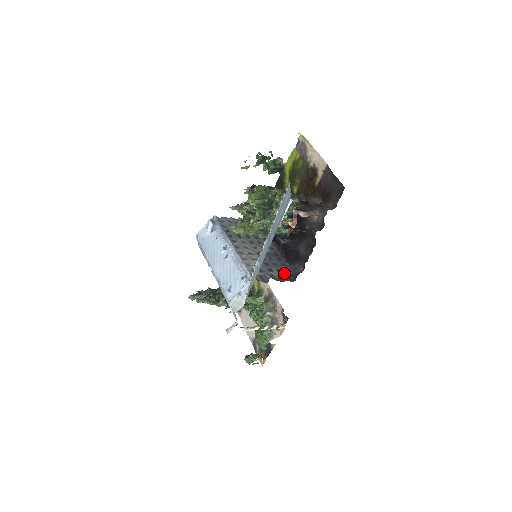
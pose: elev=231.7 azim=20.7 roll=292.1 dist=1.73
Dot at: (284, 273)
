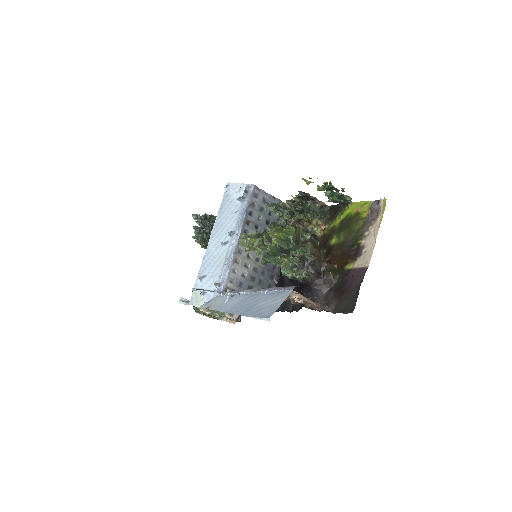
Dot at: occluded
